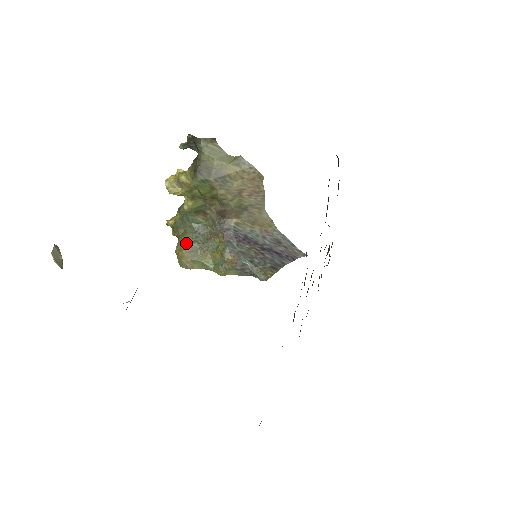
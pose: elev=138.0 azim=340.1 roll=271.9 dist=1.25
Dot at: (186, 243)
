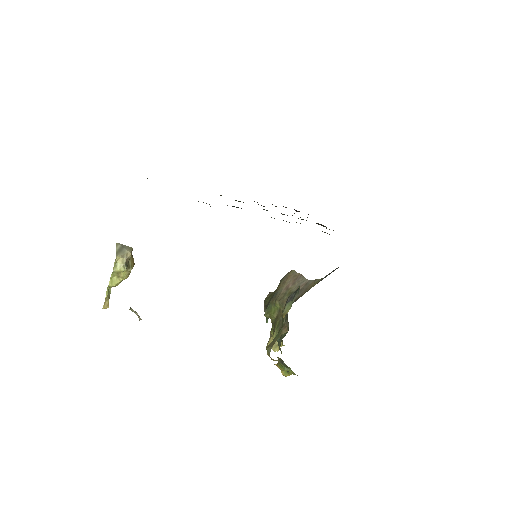
Dot at: occluded
